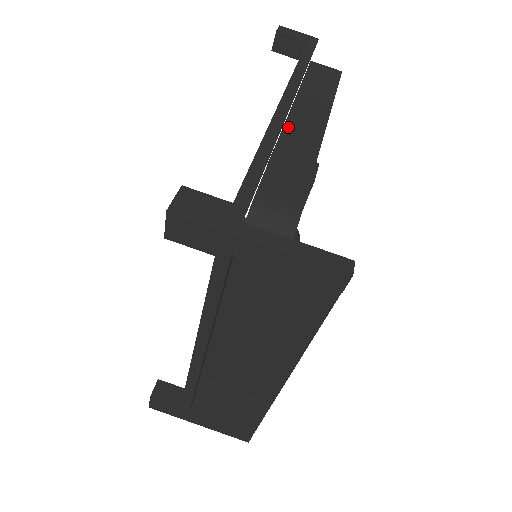
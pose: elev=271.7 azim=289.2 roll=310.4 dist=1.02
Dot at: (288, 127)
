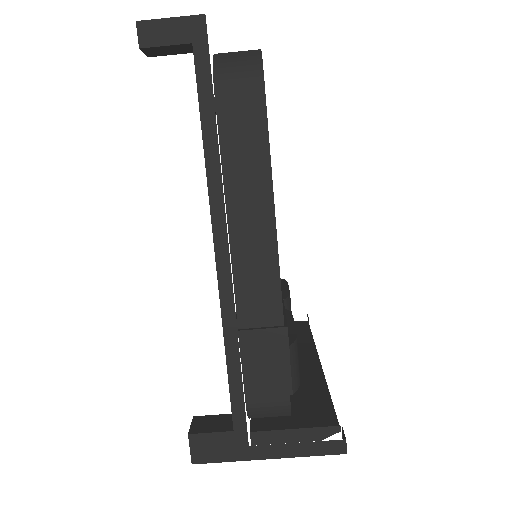
Dot at: (238, 278)
